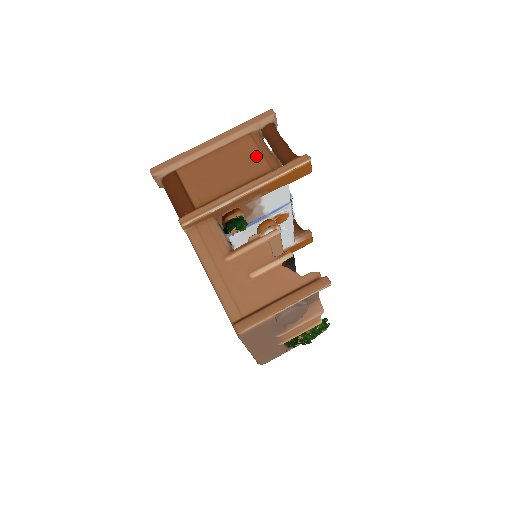
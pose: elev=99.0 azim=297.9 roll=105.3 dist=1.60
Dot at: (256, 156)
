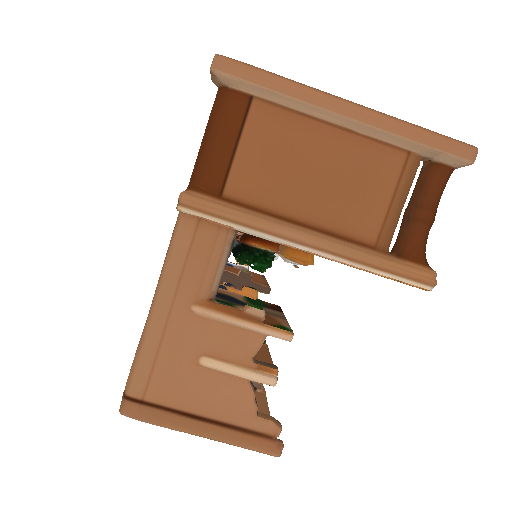
Dot at: (378, 200)
